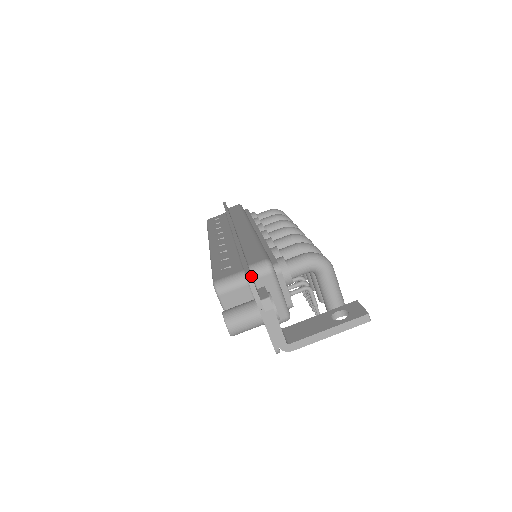
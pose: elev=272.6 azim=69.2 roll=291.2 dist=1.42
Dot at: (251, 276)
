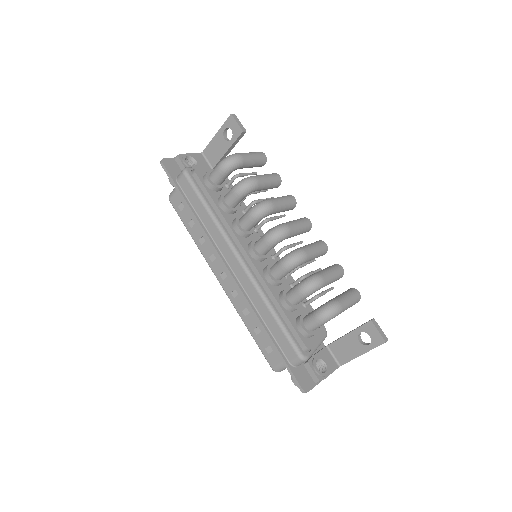
Dot at: (304, 391)
